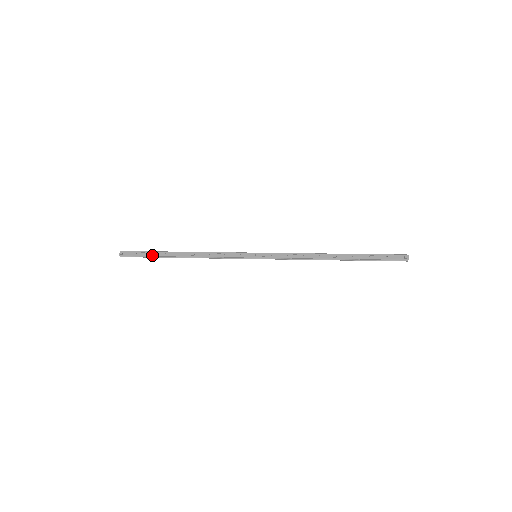
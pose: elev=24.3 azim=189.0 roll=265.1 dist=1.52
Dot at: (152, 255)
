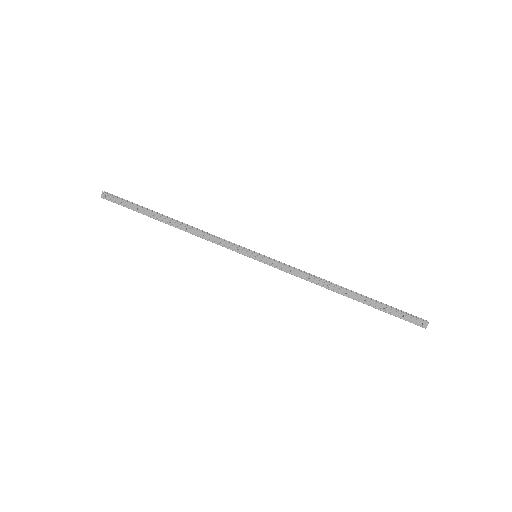
Dot at: (138, 211)
